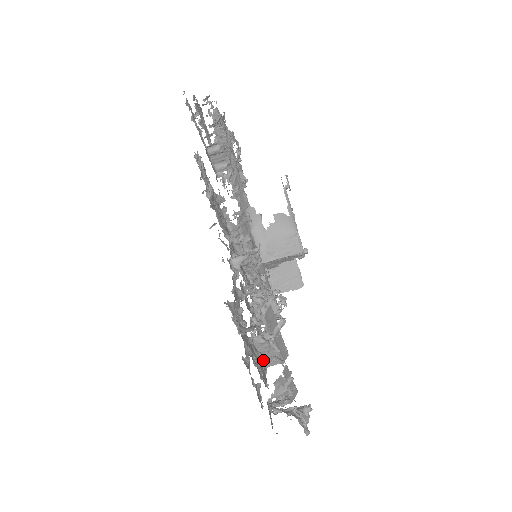
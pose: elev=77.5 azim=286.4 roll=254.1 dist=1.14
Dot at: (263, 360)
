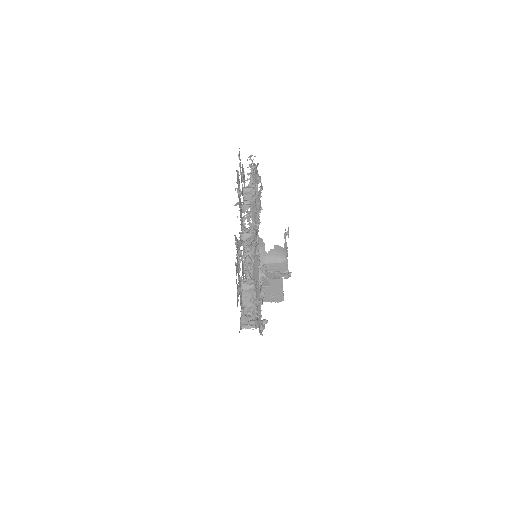
Dot at: (244, 310)
